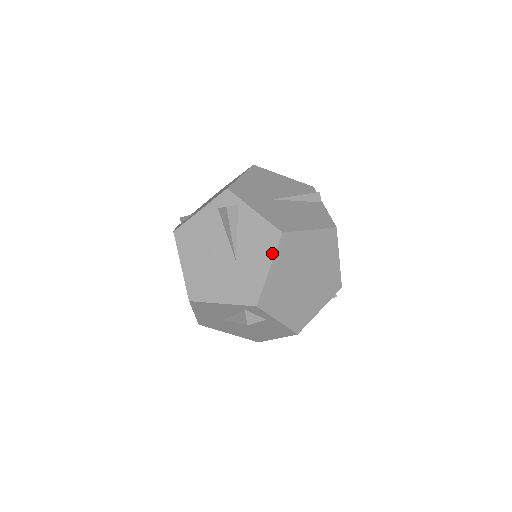
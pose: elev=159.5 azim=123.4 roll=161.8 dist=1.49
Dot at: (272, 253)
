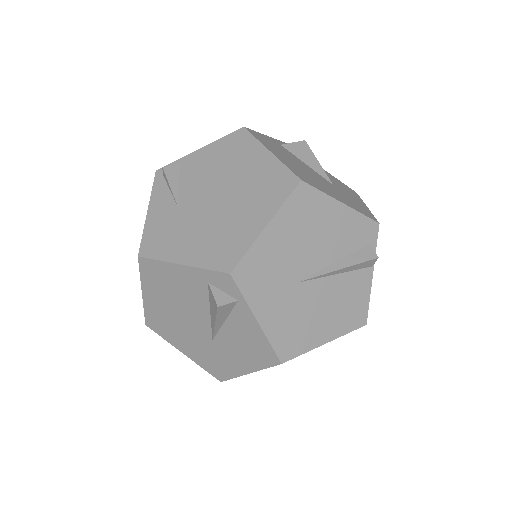
Dot at: (259, 367)
